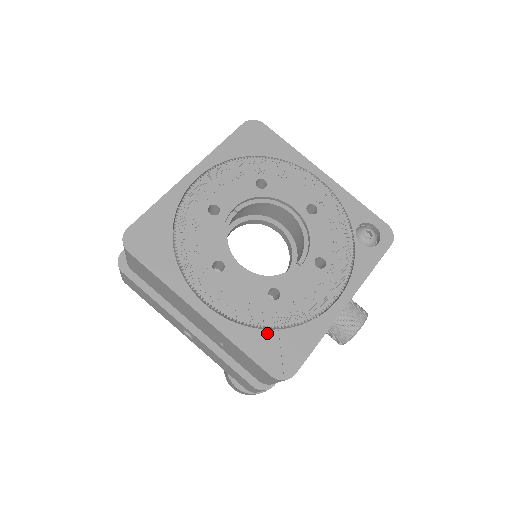
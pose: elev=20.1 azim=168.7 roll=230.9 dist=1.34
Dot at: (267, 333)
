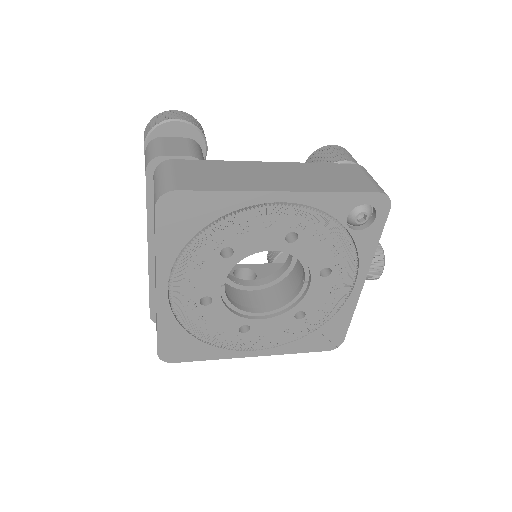
Dot at: (310, 336)
